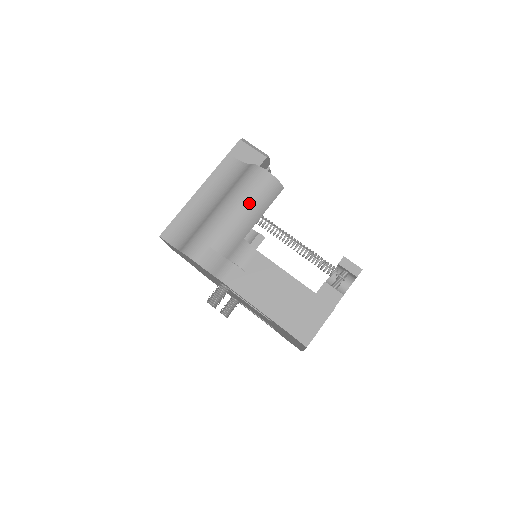
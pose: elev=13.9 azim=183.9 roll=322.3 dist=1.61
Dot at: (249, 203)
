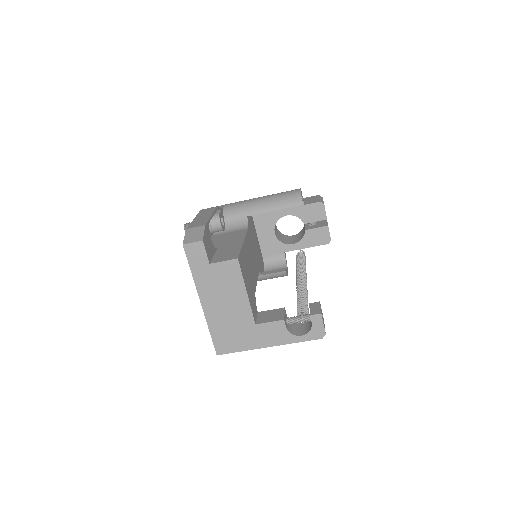
Dot at: (270, 198)
